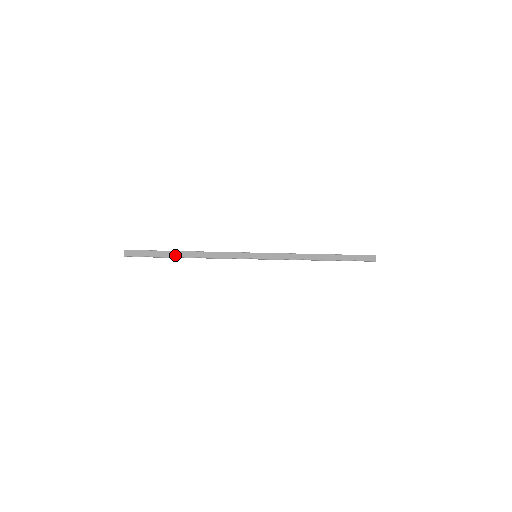
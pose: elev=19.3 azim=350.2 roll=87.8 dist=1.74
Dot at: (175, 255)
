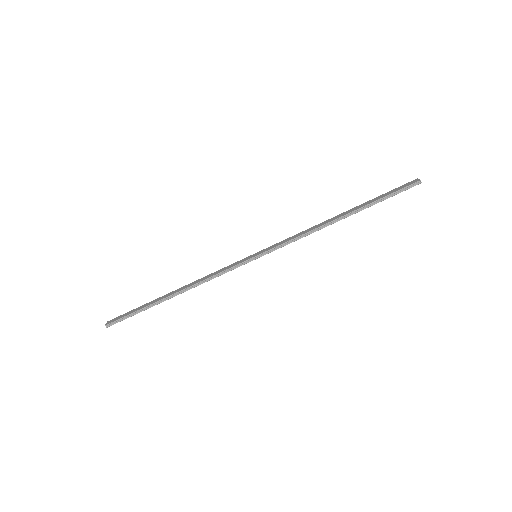
Dot at: (160, 299)
